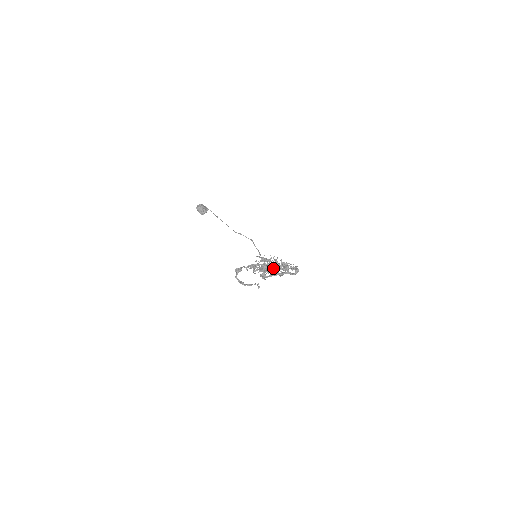
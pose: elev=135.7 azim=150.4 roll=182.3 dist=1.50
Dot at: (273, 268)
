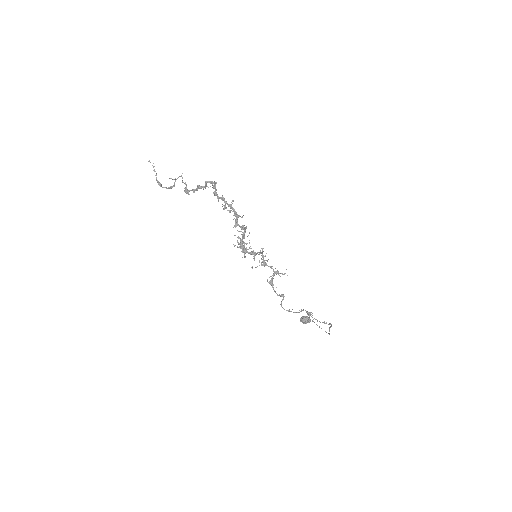
Dot at: (243, 236)
